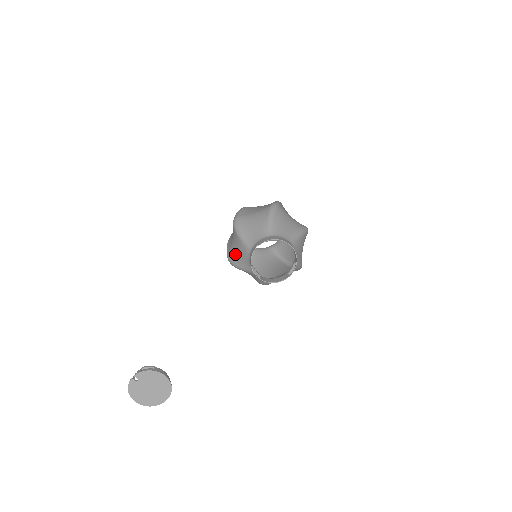
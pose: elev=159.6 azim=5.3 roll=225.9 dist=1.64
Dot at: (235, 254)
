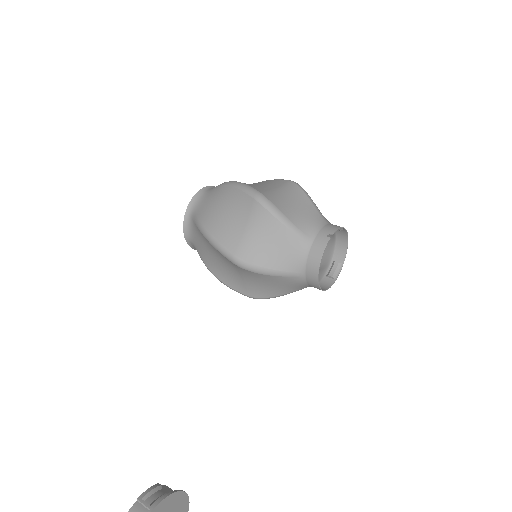
Dot at: (262, 250)
